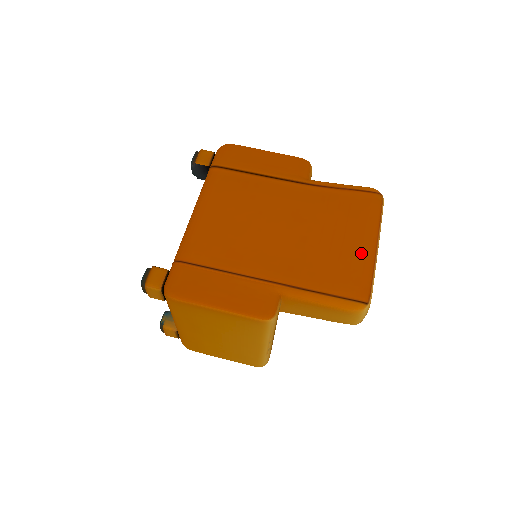
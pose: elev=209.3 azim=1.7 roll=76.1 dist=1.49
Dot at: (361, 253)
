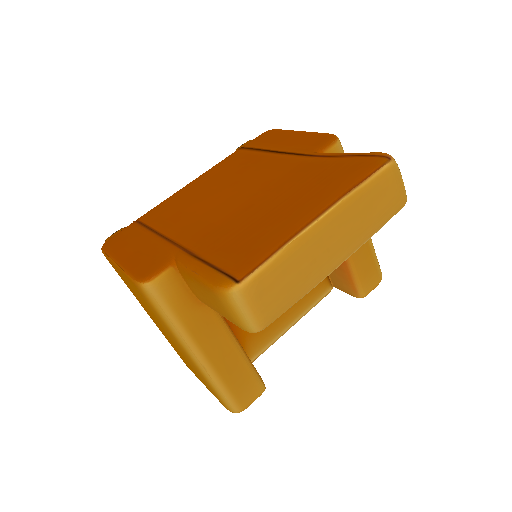
Dot at: (290, 222)
